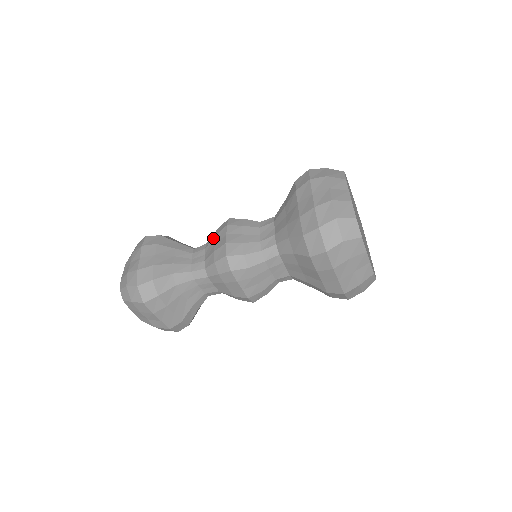
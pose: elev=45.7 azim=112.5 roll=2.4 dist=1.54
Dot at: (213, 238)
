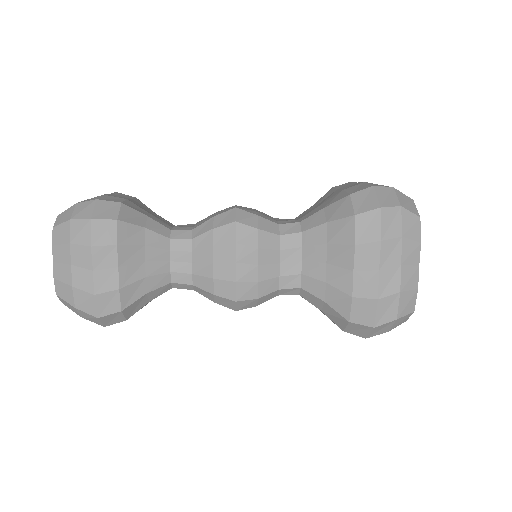
Dot at: (209, 248)
